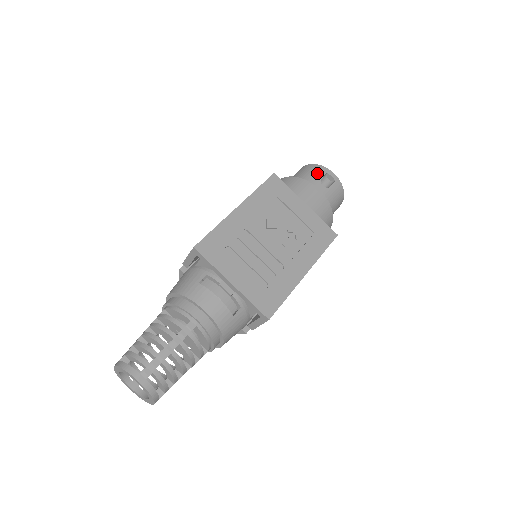
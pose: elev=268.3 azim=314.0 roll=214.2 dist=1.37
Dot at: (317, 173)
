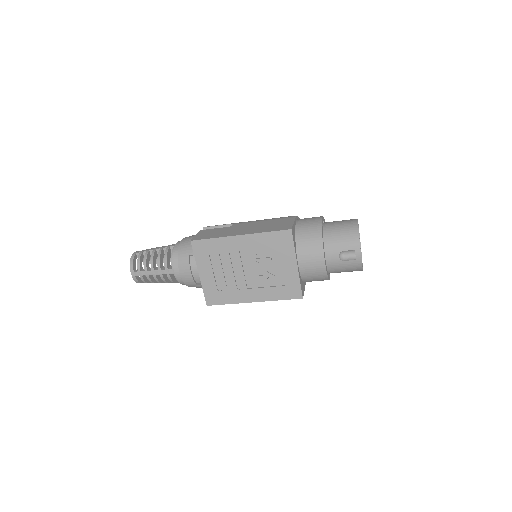
Dot at: (346, 244)
